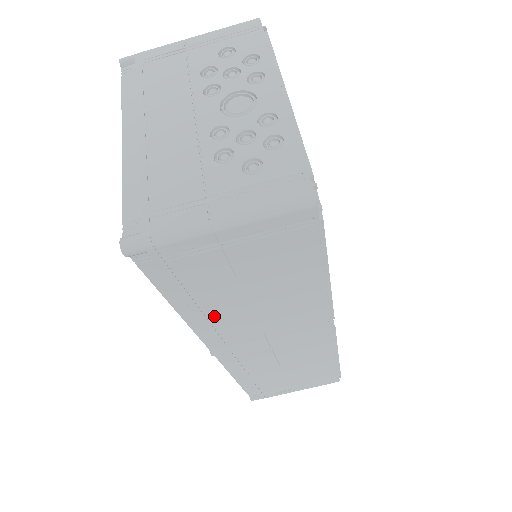
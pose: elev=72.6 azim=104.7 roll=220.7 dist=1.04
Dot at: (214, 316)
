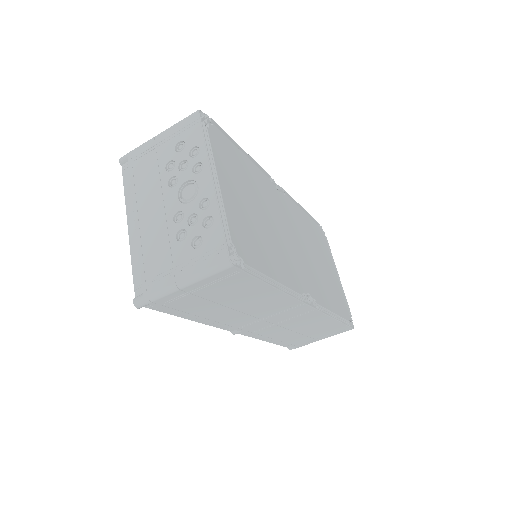
Dot at: (216, 318)
